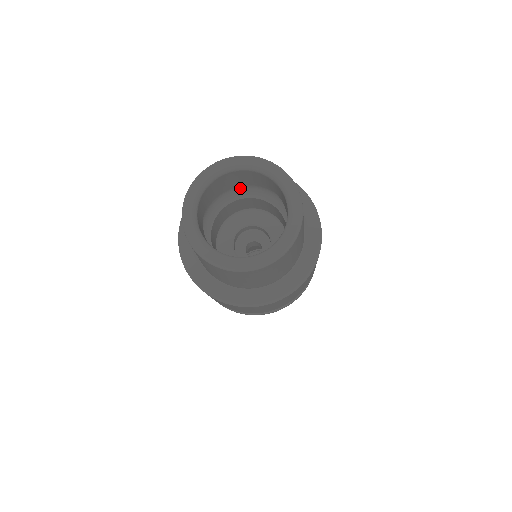
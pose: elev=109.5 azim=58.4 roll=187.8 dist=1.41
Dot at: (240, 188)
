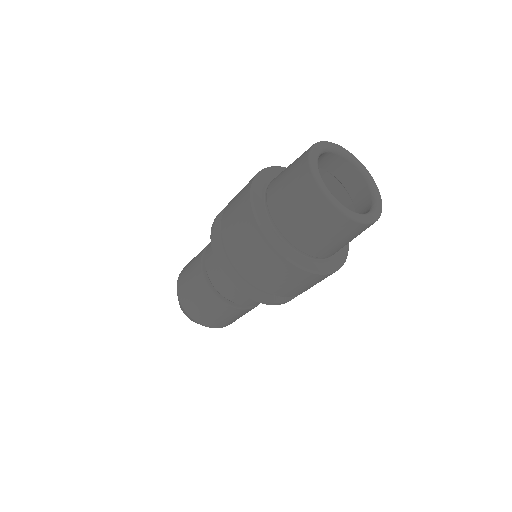
Dot at: occluded
